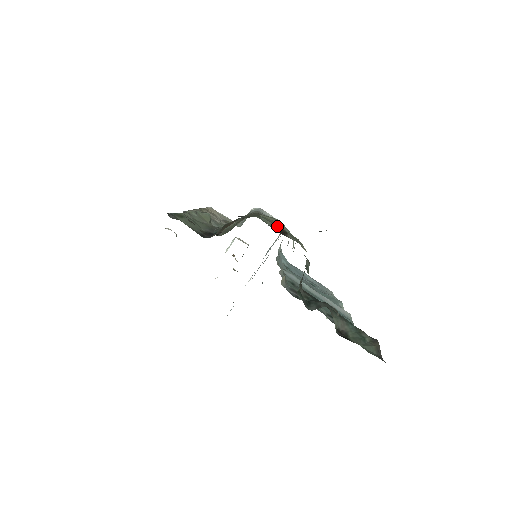
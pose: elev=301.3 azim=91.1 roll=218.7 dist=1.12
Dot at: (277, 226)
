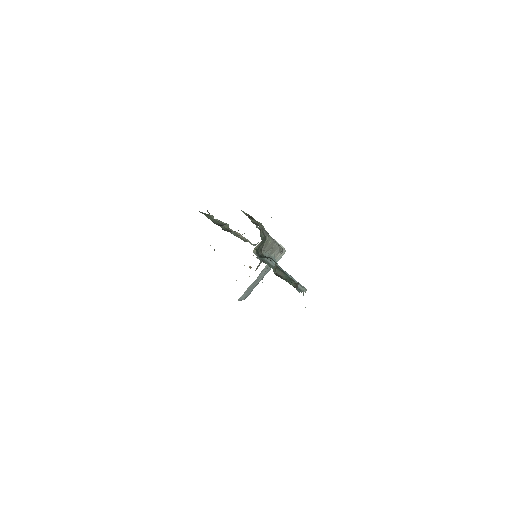
Dot at: (249, 216)
